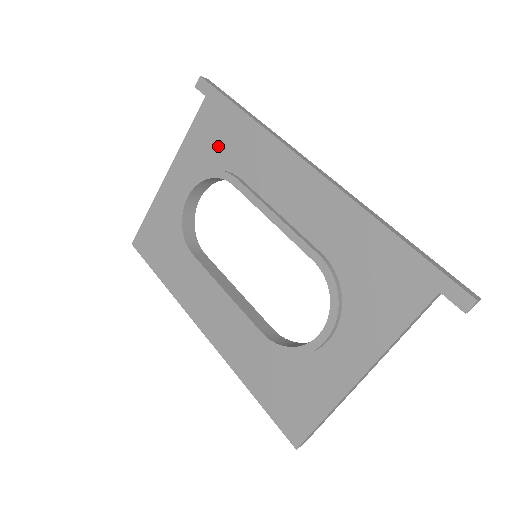
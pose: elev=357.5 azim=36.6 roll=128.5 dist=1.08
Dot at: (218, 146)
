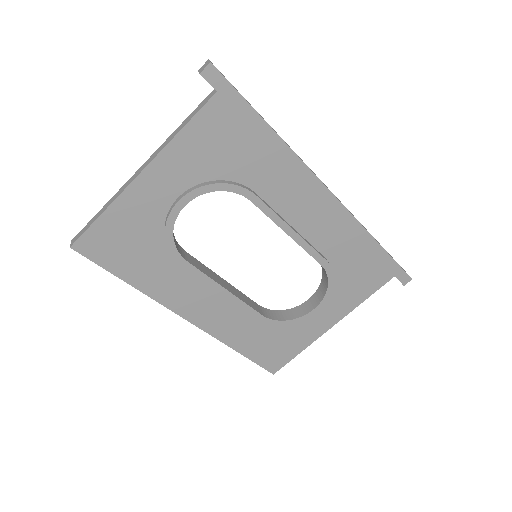
Dot at: (230, 155)
